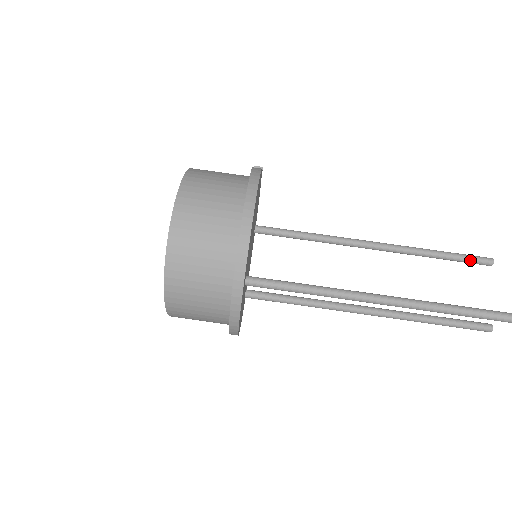
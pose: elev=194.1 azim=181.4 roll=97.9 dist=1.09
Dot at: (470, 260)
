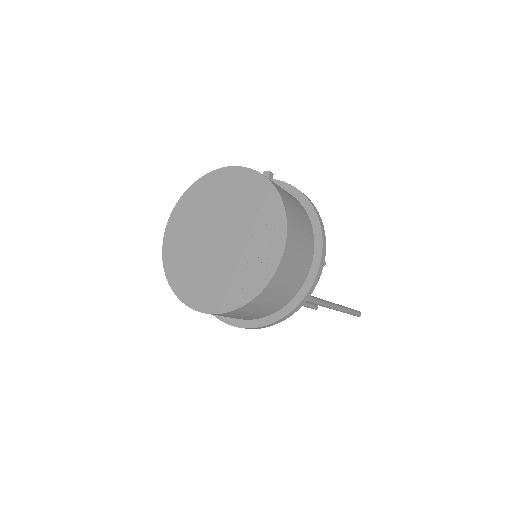
Dot at: occluded
